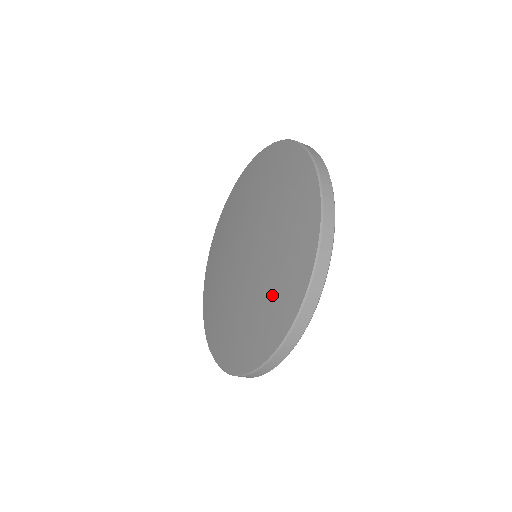
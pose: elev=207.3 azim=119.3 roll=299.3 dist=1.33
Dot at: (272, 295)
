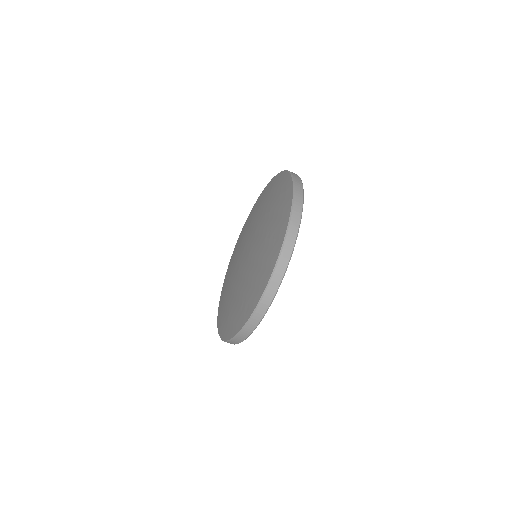
Dot at: (274, 218)
